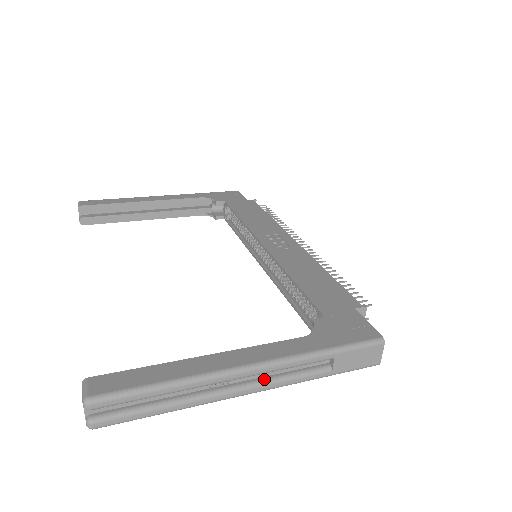
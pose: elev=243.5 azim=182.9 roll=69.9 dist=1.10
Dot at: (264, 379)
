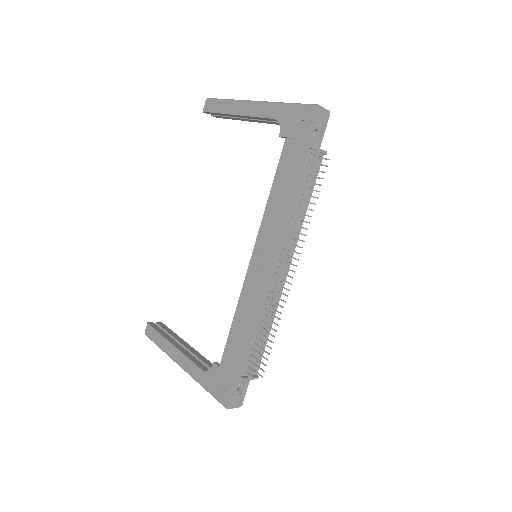
Dot at: occluded
